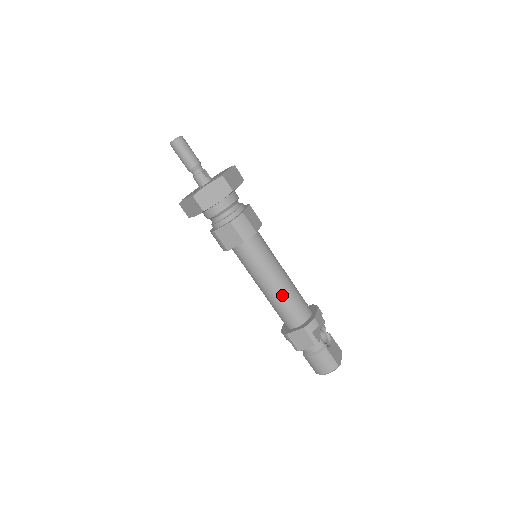
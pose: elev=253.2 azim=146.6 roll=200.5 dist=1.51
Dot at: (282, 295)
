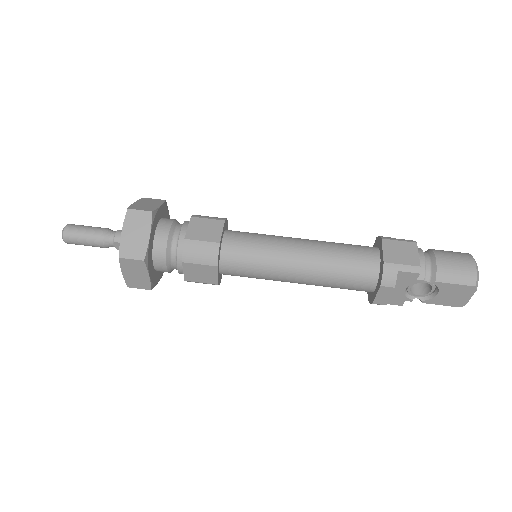
Dot at: (322, 243)
